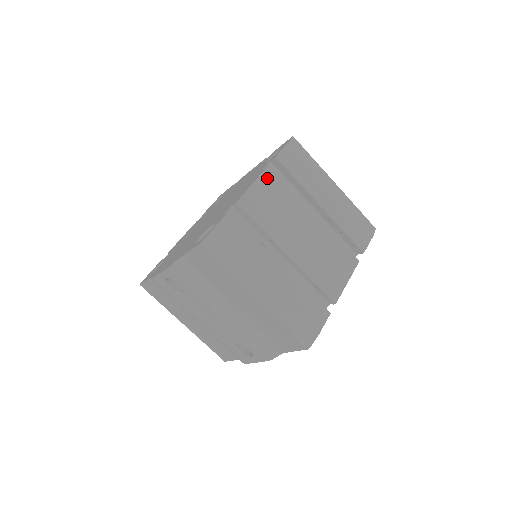
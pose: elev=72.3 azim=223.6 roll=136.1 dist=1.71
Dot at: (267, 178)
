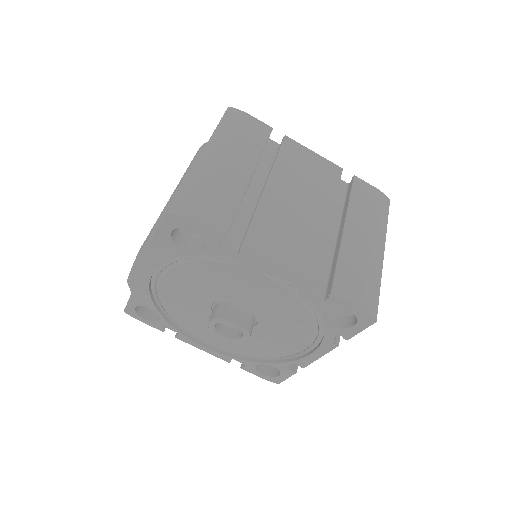
Dot at: (328, 165)
